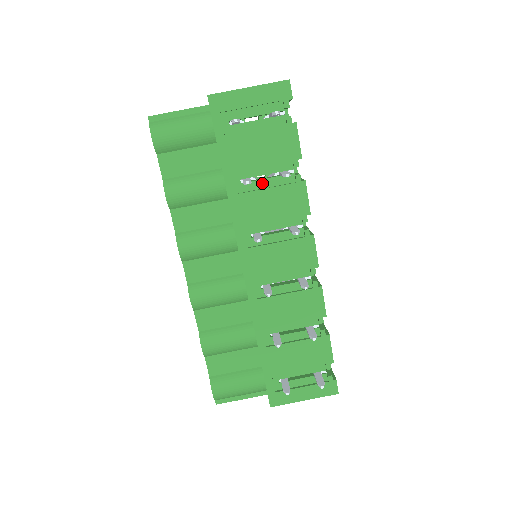
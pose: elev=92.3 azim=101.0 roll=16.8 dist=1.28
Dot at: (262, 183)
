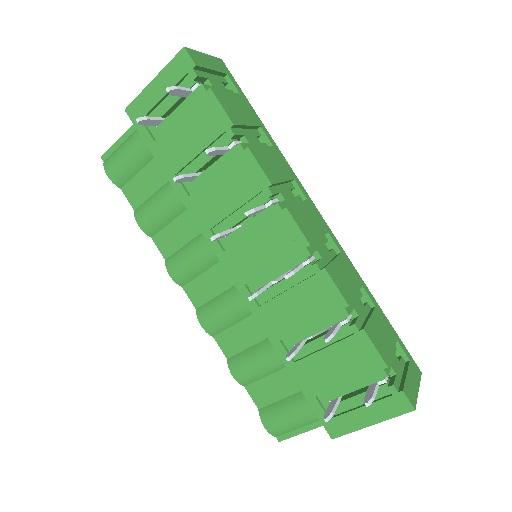
Dot at: (209, 172)
